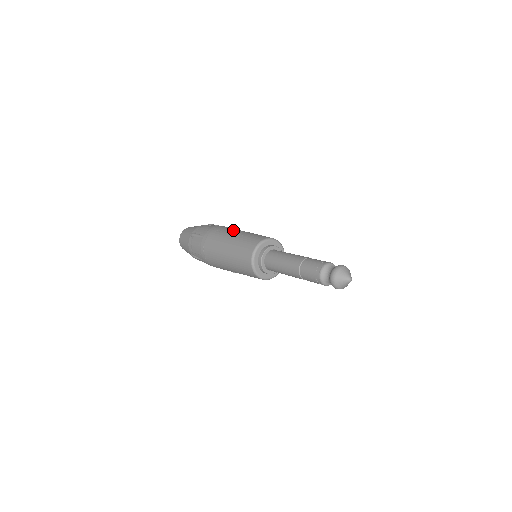
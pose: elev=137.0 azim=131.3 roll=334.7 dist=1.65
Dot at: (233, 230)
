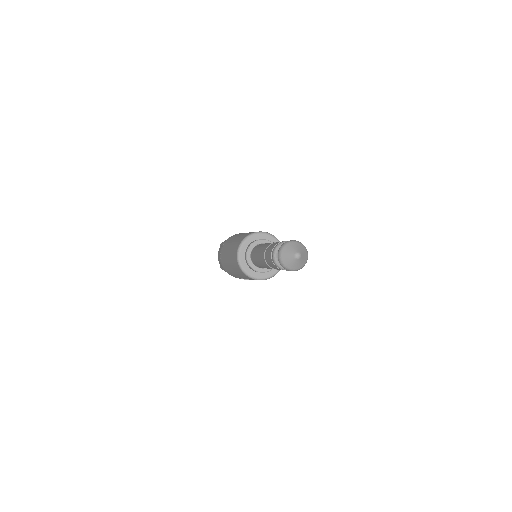
Dot at: occluded
